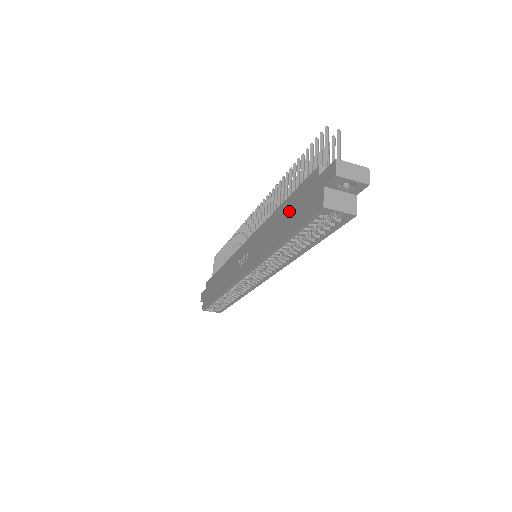
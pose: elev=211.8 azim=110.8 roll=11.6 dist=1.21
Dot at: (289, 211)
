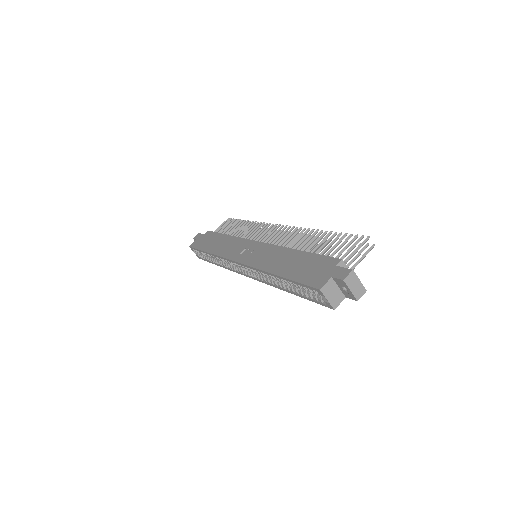
Dot at: (300, 262)
